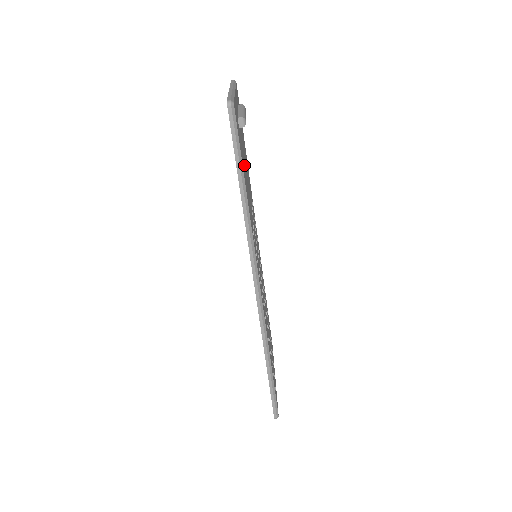
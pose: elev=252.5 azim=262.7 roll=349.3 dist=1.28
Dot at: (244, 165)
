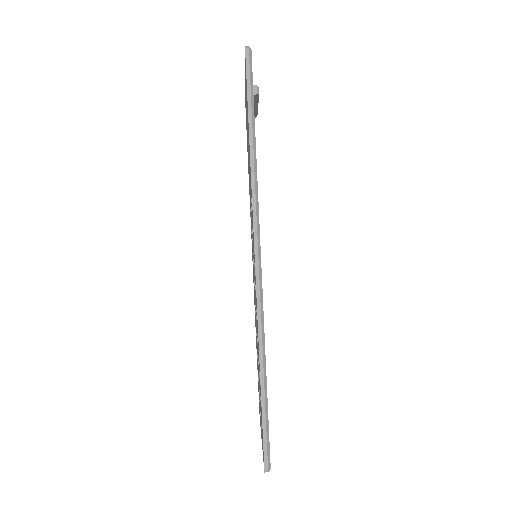
Dot at: occluded
